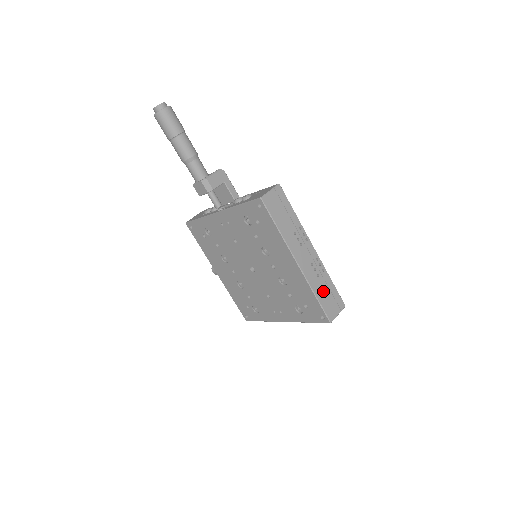
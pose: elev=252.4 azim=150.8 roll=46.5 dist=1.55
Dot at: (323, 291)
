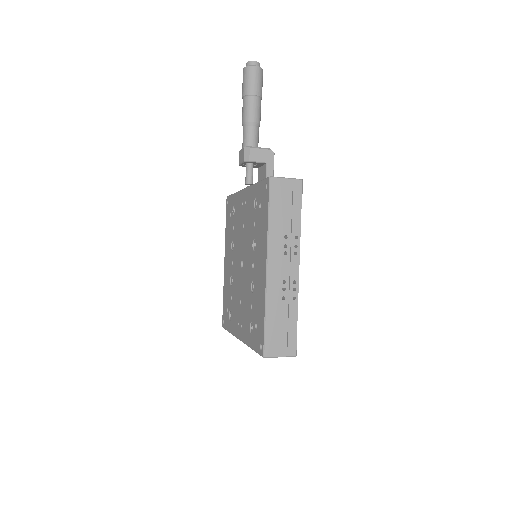
Dot at: (278, 318)
